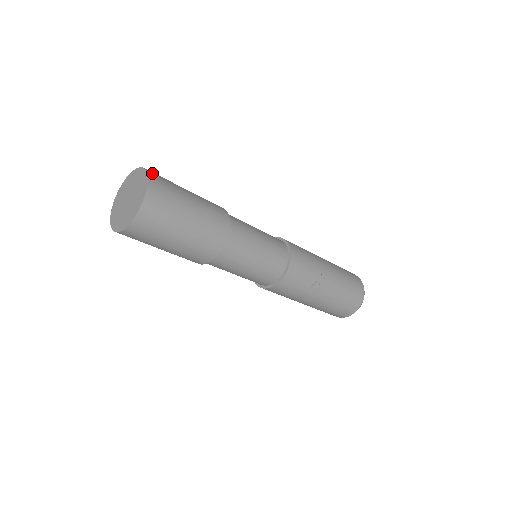
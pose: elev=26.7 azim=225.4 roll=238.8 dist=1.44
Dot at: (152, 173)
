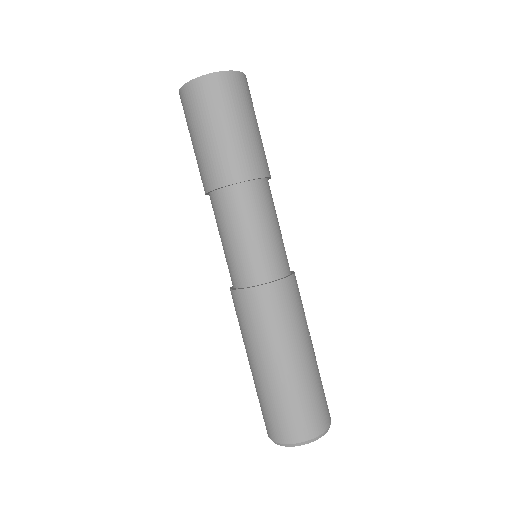
Dot at: occluded
